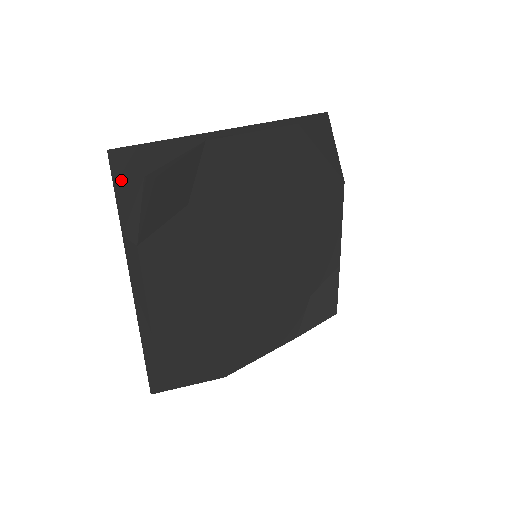
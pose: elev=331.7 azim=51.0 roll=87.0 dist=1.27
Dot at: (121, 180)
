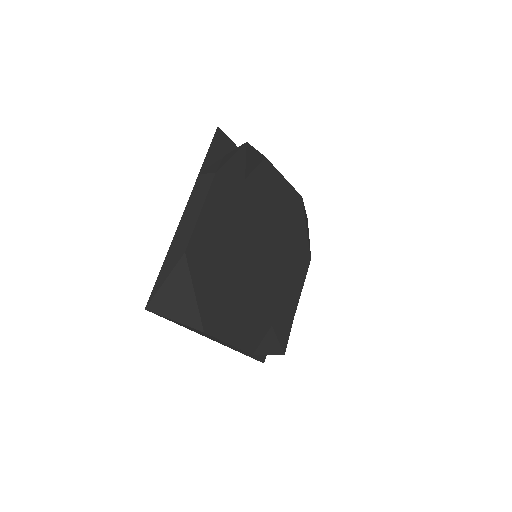
Dot at: (214, 146)
